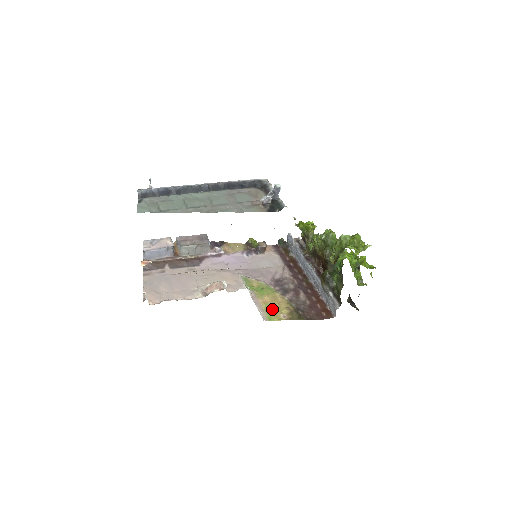
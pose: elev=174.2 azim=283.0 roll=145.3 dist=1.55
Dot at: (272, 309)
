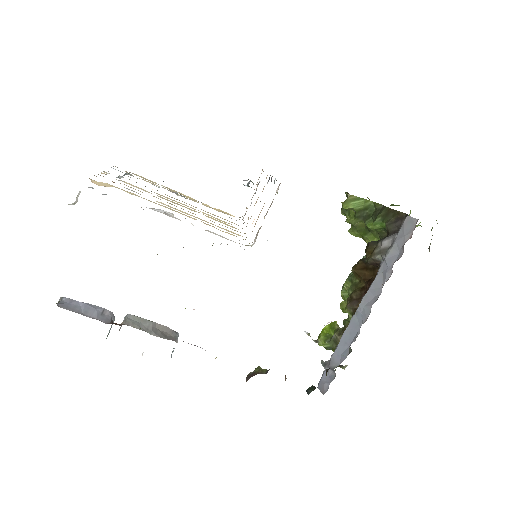
Dot at: occluded
